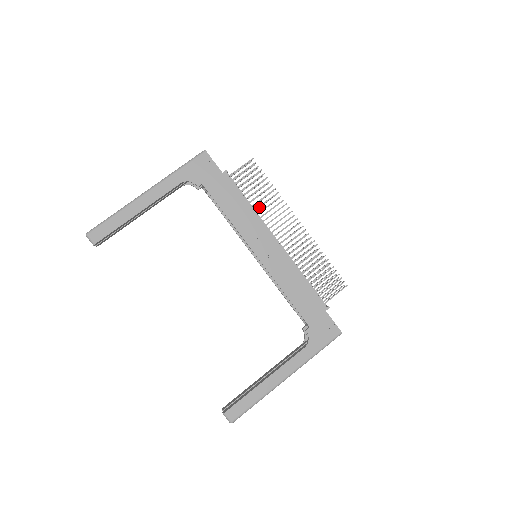
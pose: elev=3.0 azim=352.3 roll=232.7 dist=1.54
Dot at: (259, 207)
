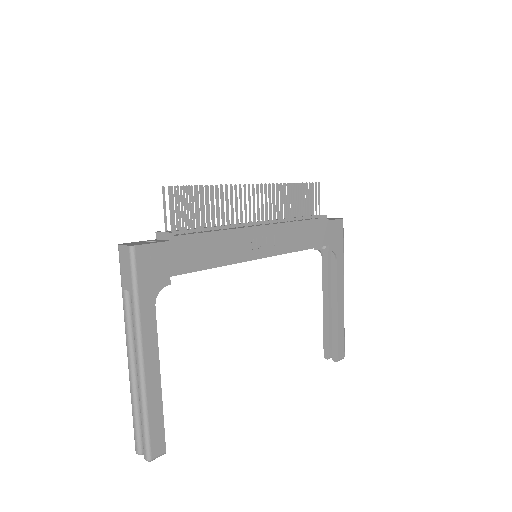
Dot at: (214, 217)
